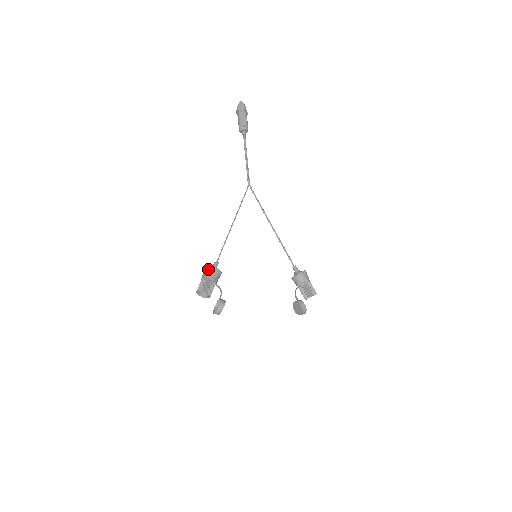
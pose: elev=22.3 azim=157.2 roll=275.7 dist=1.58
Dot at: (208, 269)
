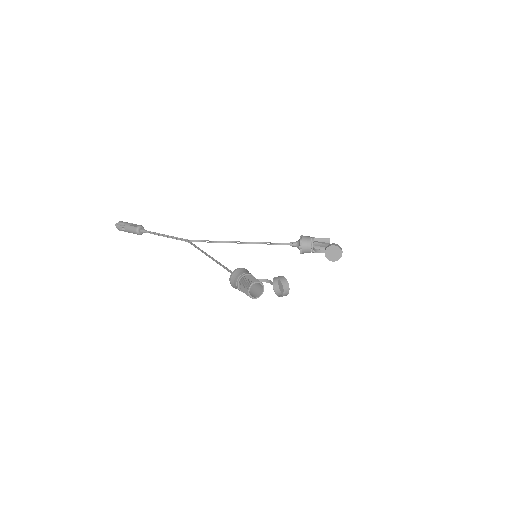
Dot at: (234, 274)
